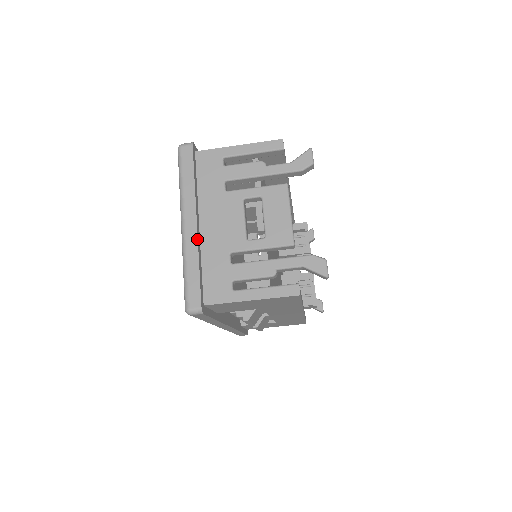
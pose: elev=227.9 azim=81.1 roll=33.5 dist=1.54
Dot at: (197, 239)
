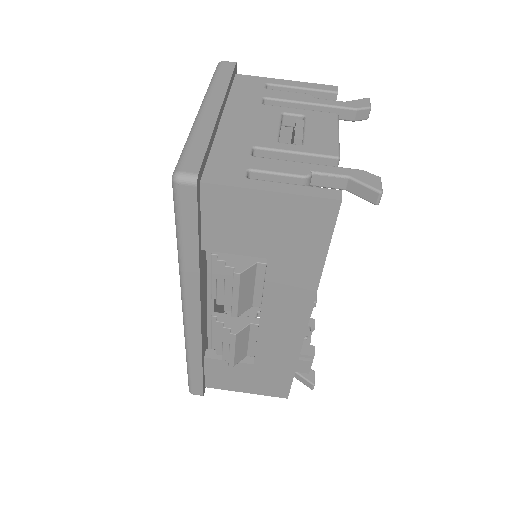
Dot at: (216, 120)
